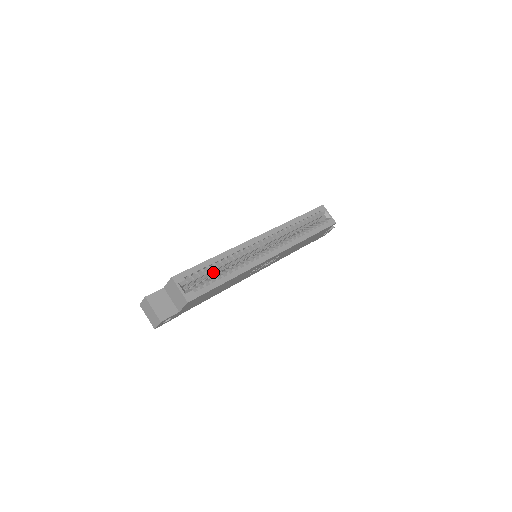
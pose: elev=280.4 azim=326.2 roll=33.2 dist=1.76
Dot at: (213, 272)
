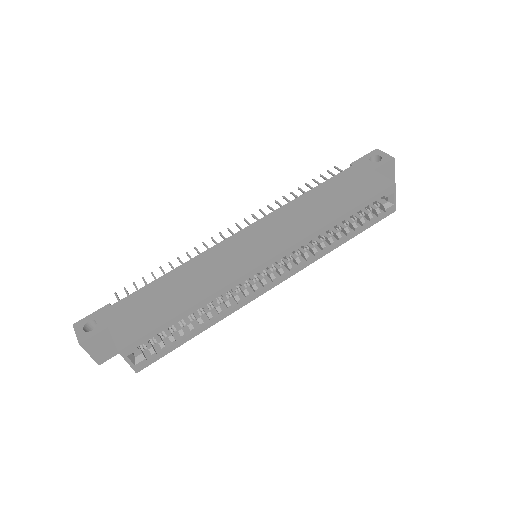
Dot at: occluded
